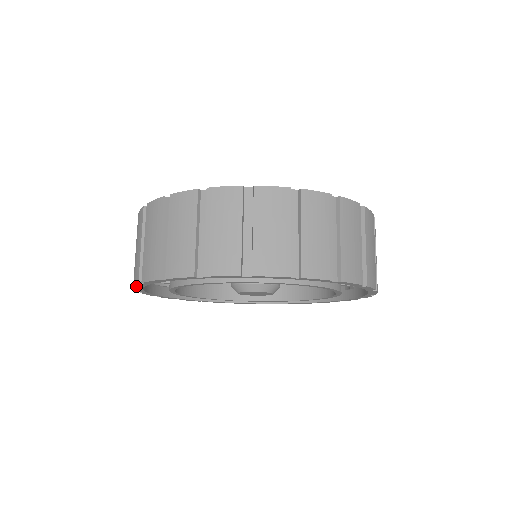
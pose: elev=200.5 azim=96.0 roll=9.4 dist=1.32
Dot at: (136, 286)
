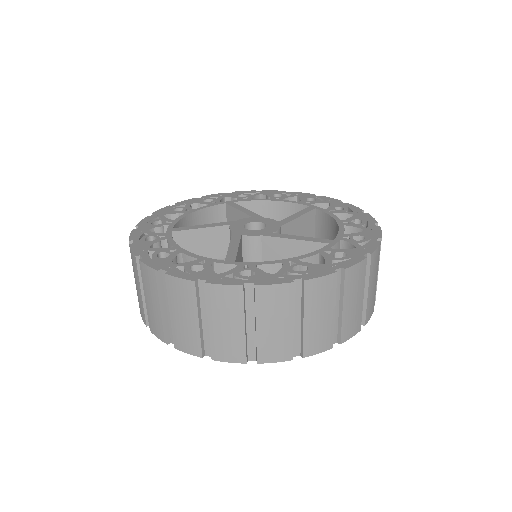
Dot at: occluded
